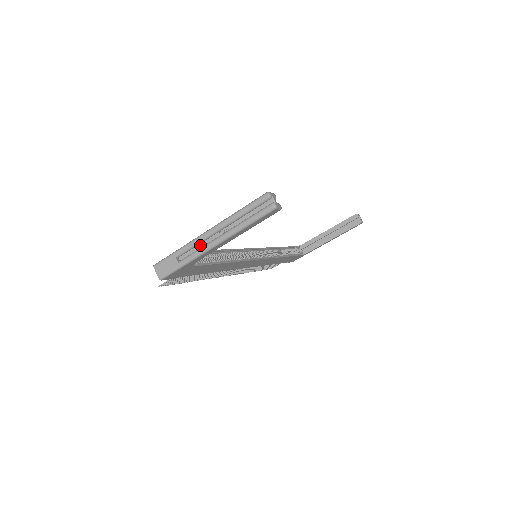
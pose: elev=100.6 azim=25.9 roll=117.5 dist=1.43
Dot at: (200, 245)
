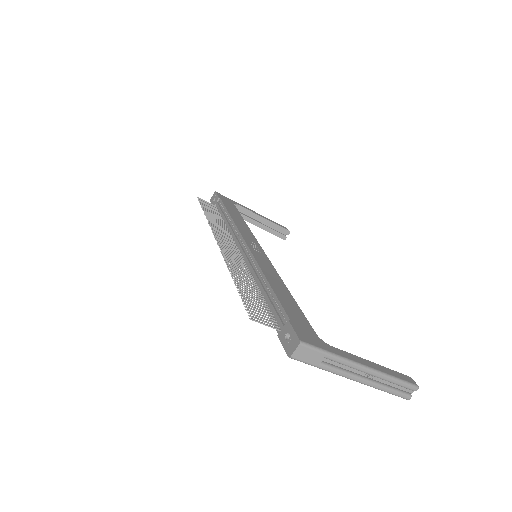
Dot at: (346, 366)
